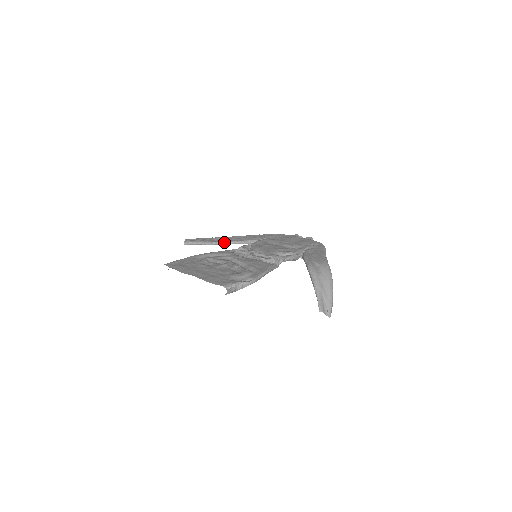
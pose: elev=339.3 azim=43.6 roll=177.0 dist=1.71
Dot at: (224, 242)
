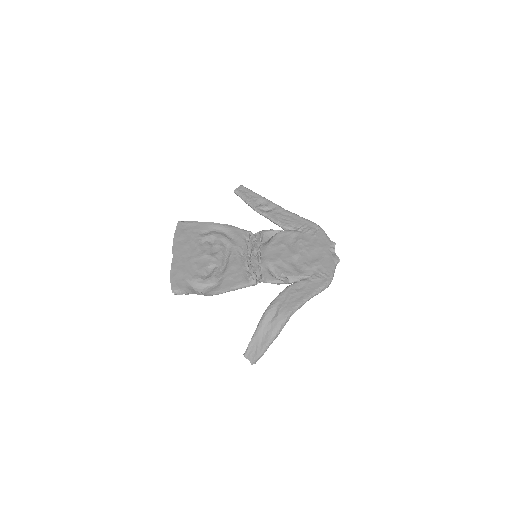
Dot at: (261, 213)
